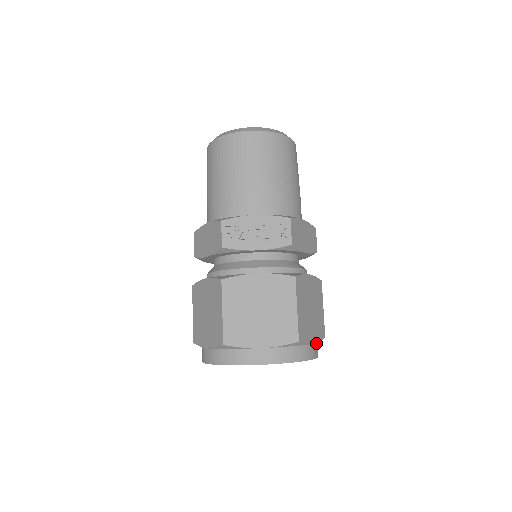
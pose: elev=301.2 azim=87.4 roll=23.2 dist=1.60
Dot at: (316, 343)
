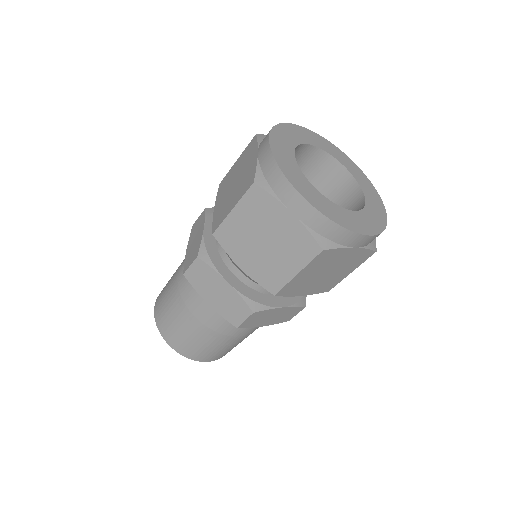
Dot at: occluded
